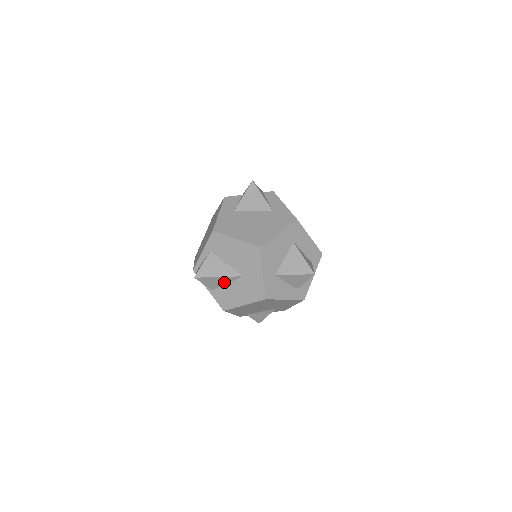
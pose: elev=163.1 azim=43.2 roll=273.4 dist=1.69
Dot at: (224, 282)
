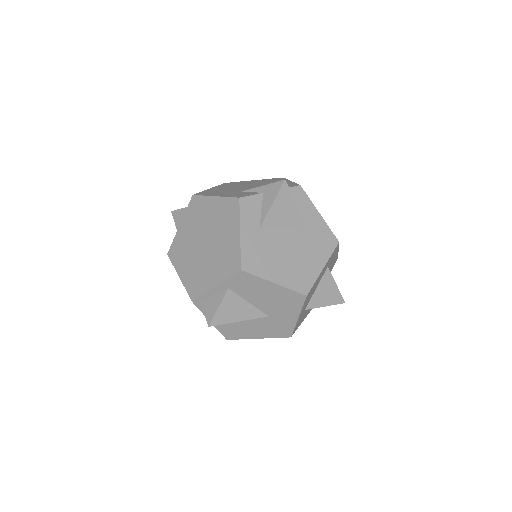
Dot at: occluded
